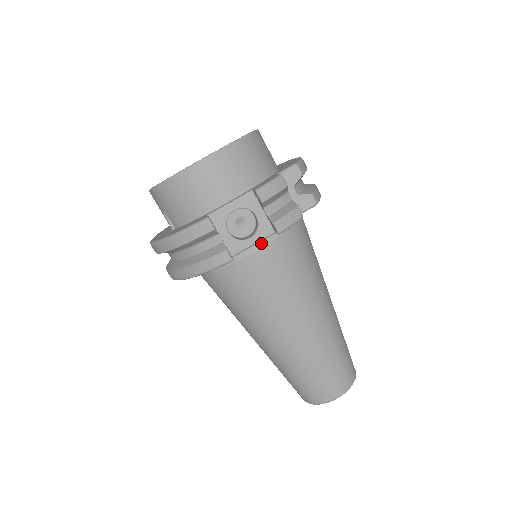
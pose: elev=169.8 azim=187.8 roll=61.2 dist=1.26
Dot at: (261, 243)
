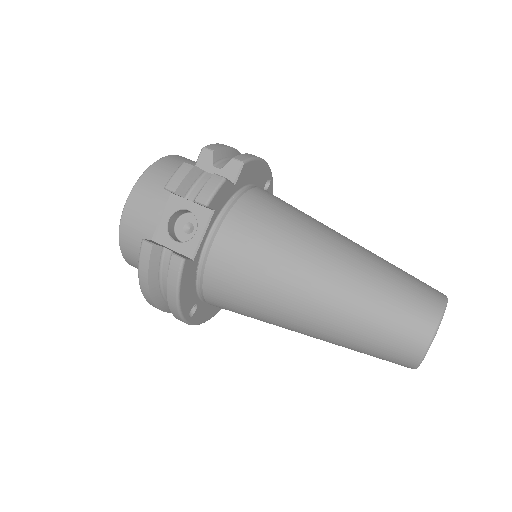
Dot at: (214, 231)
